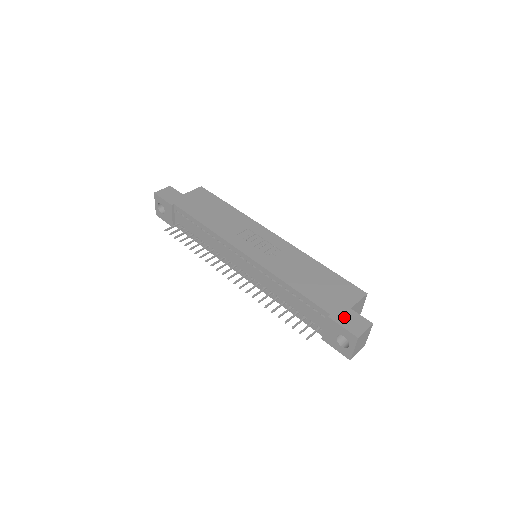
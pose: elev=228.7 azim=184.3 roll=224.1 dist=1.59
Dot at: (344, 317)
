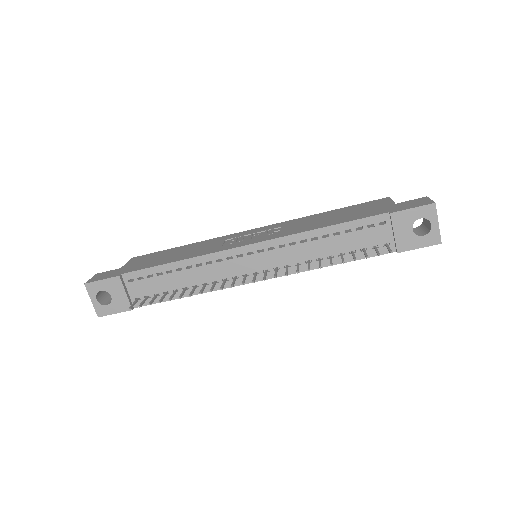
Dot at: (402, 206)
